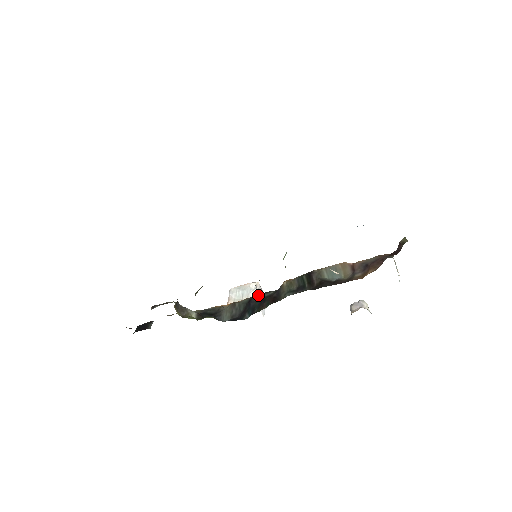
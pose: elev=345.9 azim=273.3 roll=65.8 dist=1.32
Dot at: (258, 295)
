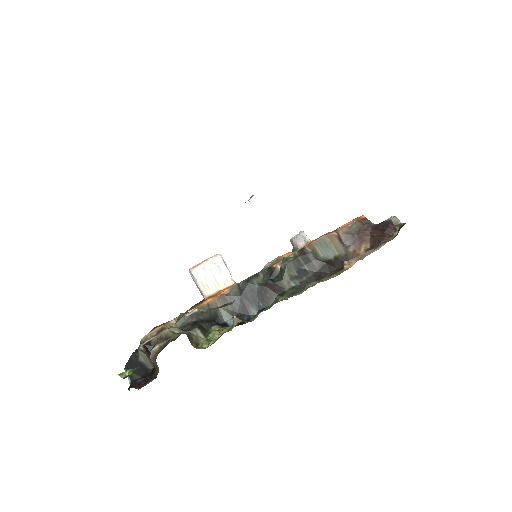
Dot at: (249, 283)
